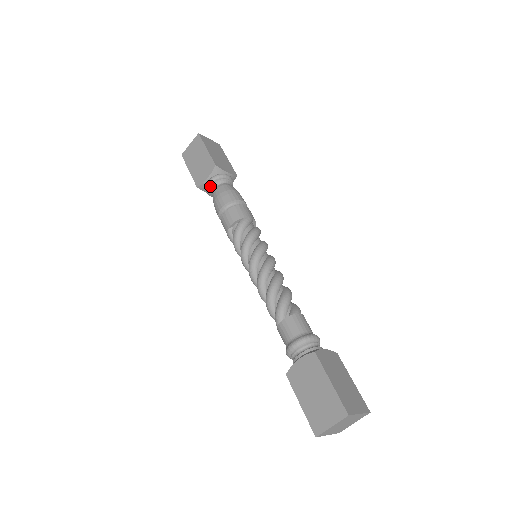
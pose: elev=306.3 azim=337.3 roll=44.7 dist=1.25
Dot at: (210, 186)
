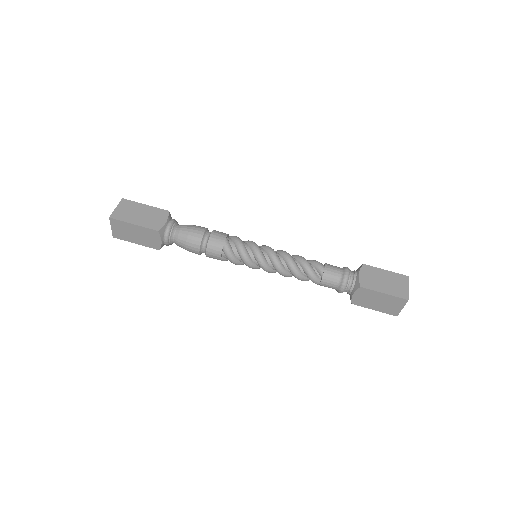
Dot at: (169, 243)
